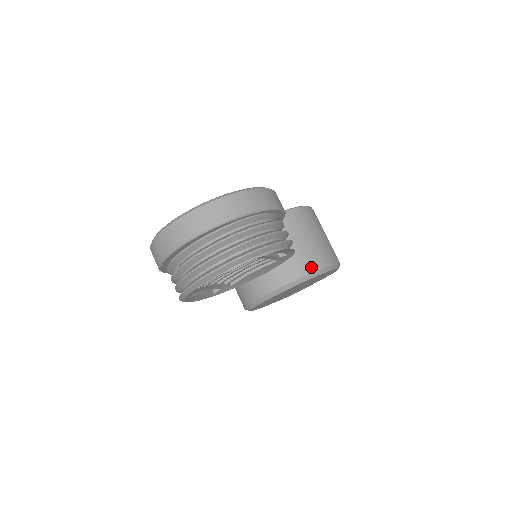
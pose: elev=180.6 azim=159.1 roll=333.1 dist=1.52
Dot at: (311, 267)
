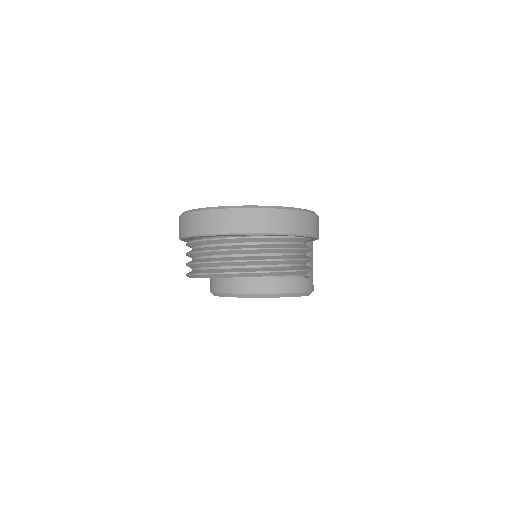
Dot at: (296, 287)
